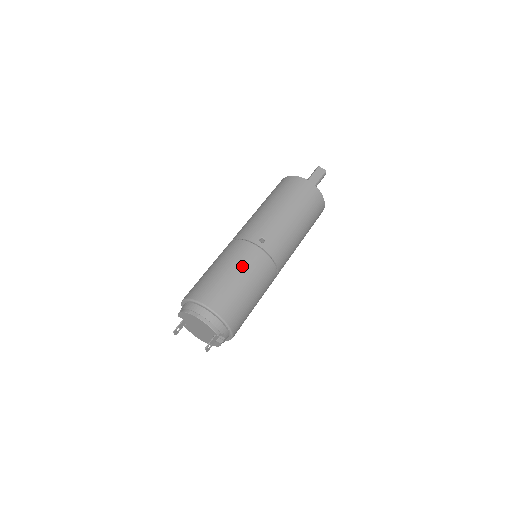
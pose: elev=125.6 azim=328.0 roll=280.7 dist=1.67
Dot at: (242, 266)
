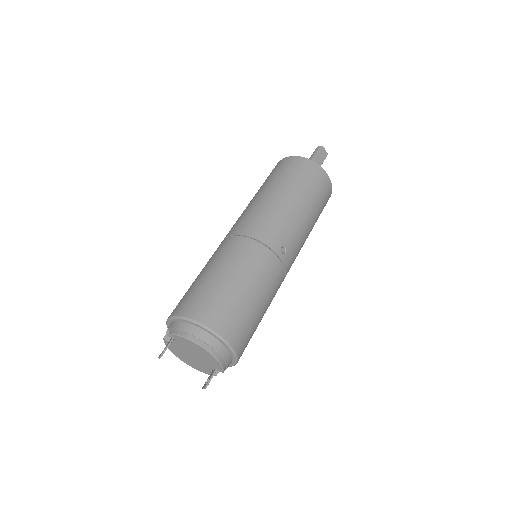
Dot at: (263, 285)
